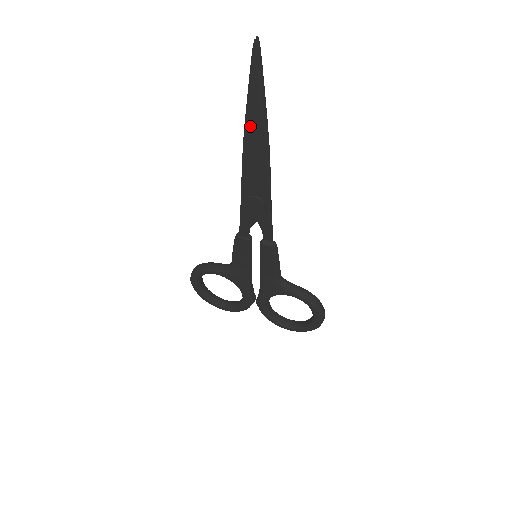
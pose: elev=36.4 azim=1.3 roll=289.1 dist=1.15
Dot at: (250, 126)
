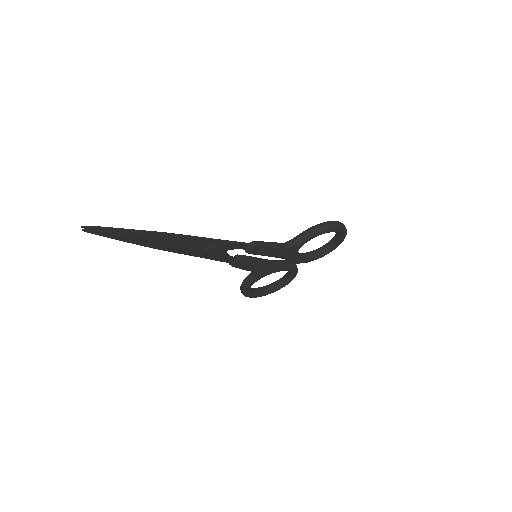
Dot at: (147, 244)
